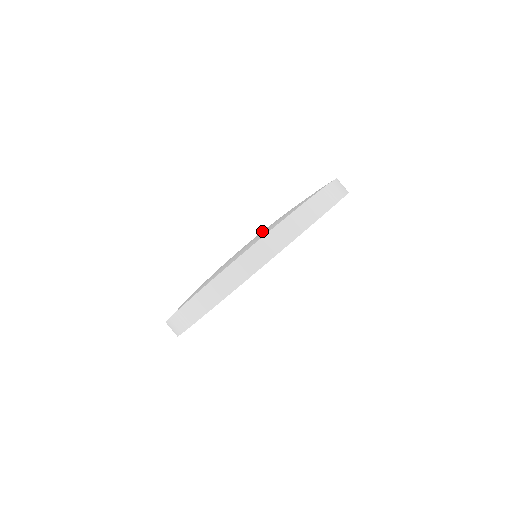
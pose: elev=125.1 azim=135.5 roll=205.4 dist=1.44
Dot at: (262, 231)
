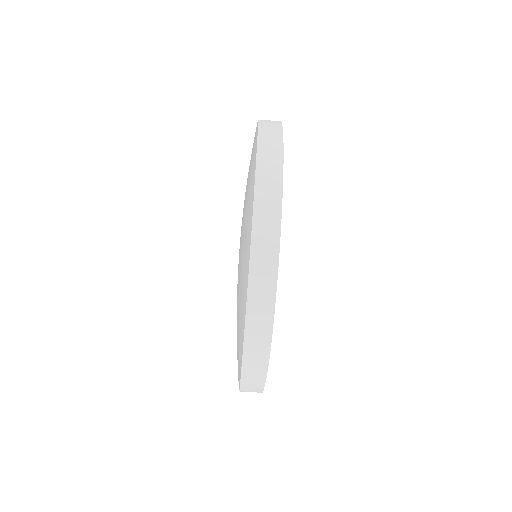
Dot at: occluded
